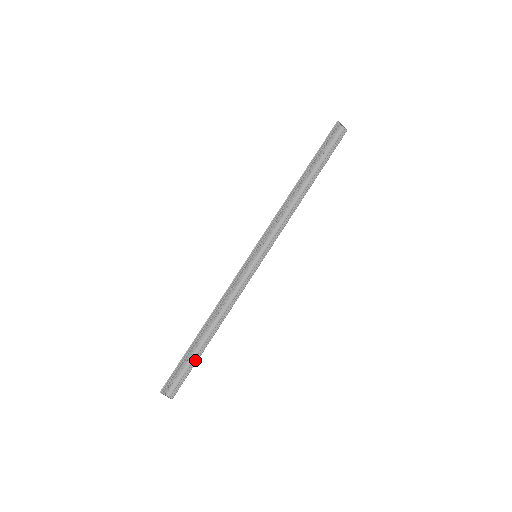
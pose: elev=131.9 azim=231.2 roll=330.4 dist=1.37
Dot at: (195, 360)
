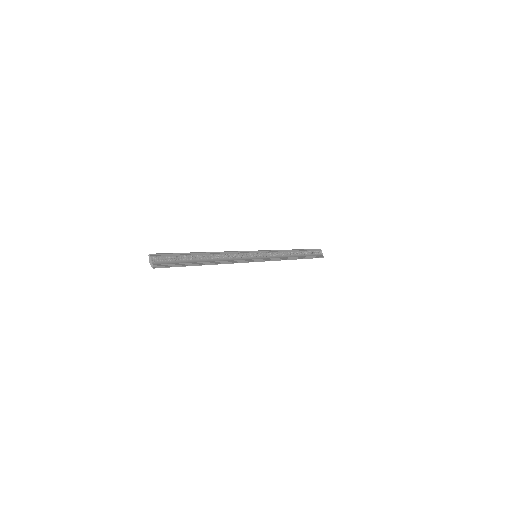
Dot at: (187, 264)
